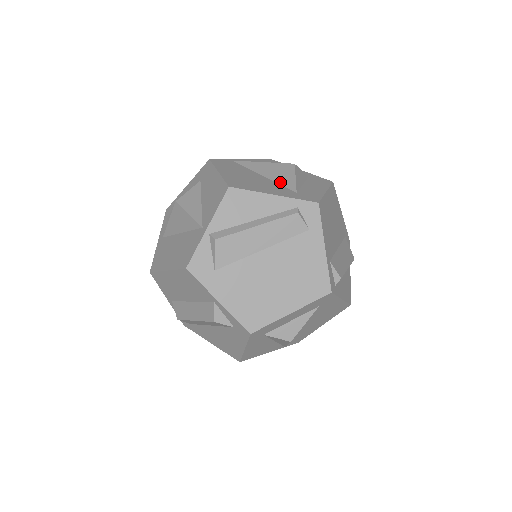
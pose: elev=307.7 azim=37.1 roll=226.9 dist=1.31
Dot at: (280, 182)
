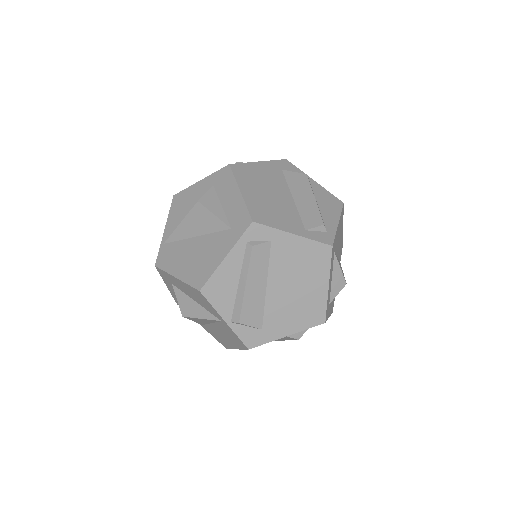
Dot at: (211, 230)
